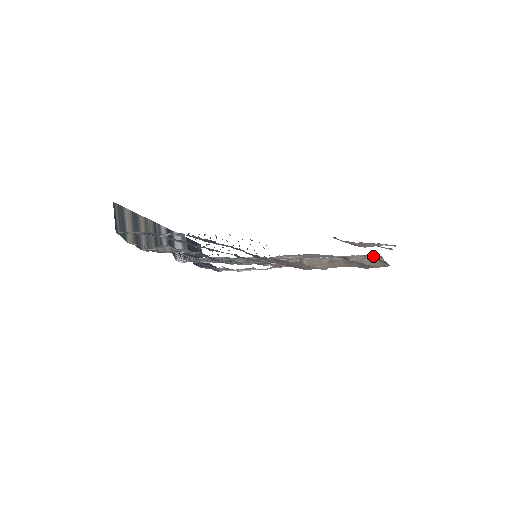
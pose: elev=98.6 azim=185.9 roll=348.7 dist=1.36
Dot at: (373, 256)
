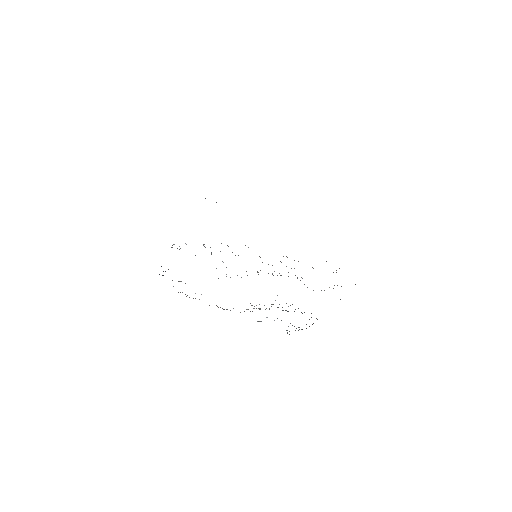
Dot at: occluded
